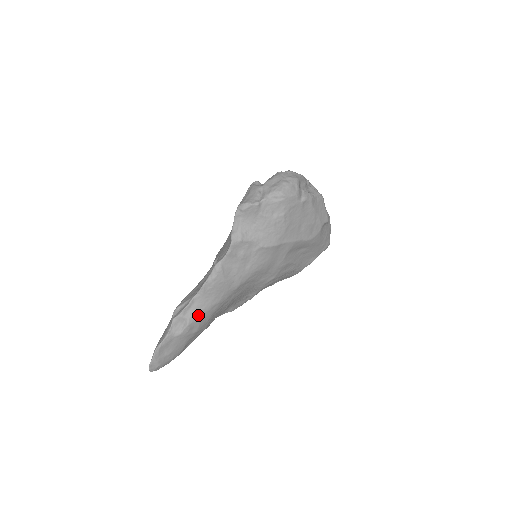
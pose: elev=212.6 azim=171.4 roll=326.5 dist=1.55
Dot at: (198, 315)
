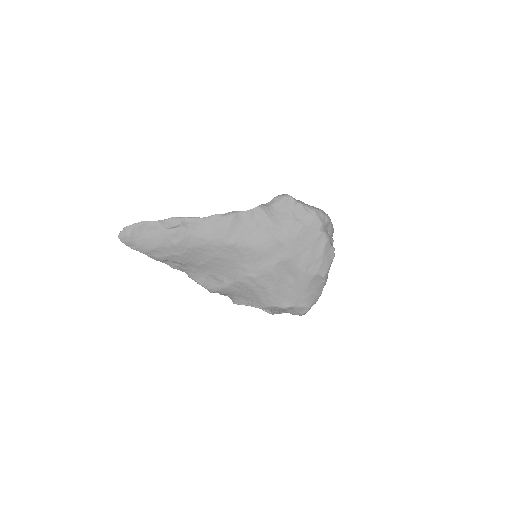
Dot at: (189, 231)
